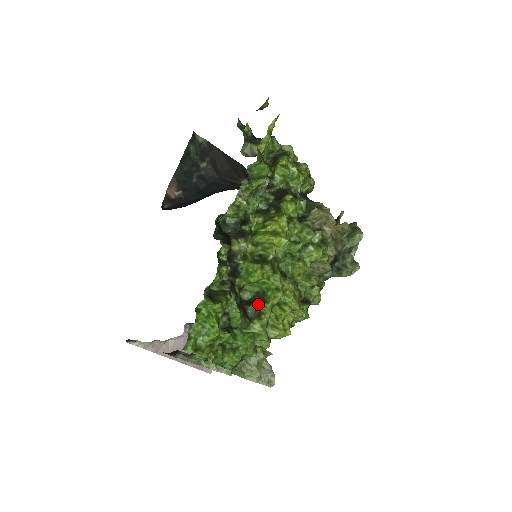
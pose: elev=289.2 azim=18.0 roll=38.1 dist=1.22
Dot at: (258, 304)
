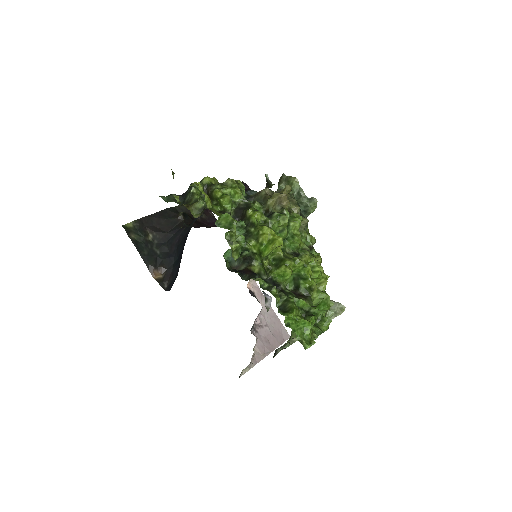
Dot at: (303, 284)
